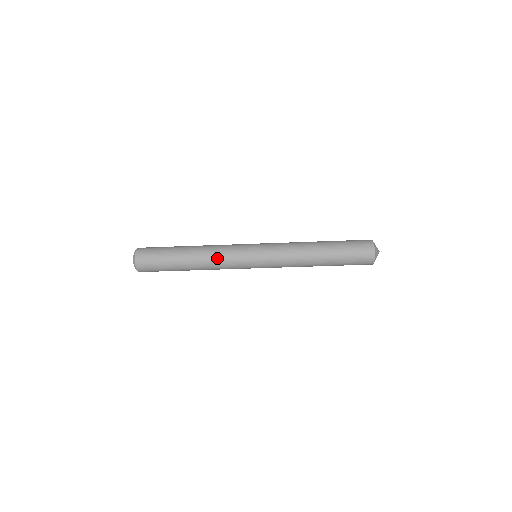
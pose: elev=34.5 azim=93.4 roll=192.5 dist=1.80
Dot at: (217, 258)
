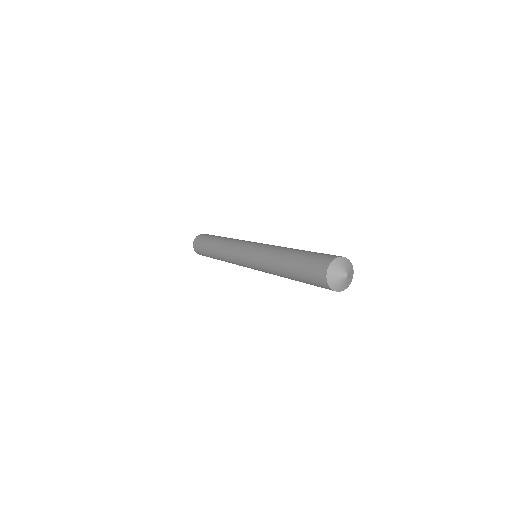
Dot at: (225, 252)
